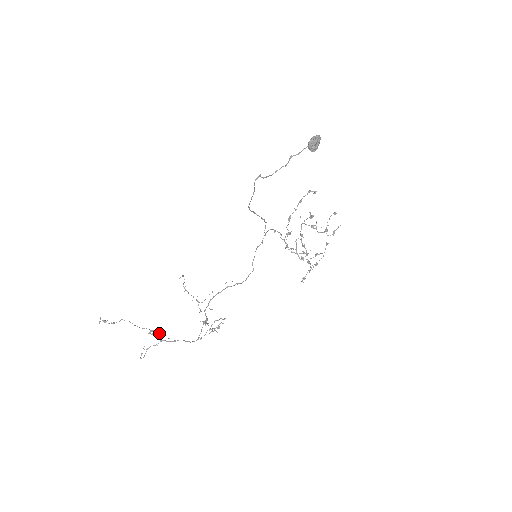
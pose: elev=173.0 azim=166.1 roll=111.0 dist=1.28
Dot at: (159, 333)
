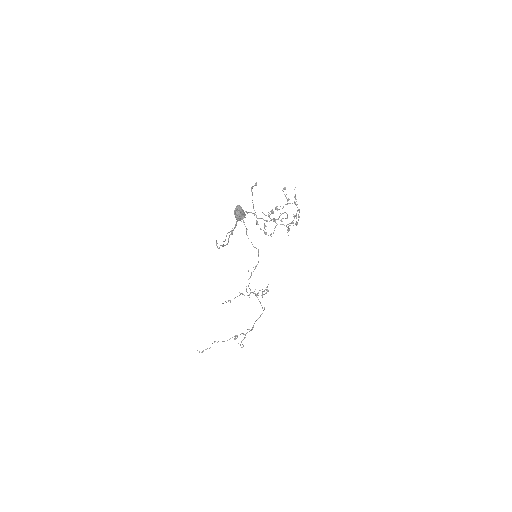
Dot at: (240, 334)
